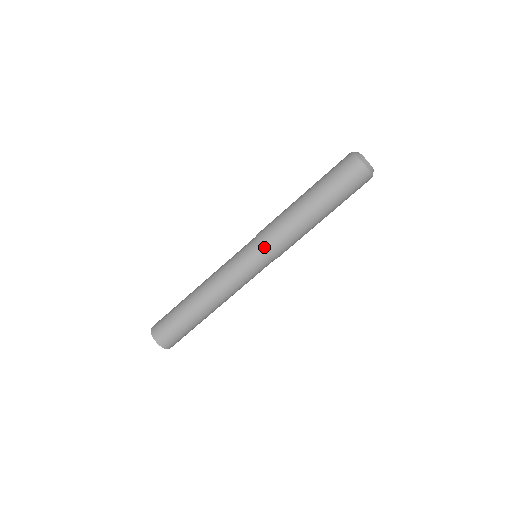
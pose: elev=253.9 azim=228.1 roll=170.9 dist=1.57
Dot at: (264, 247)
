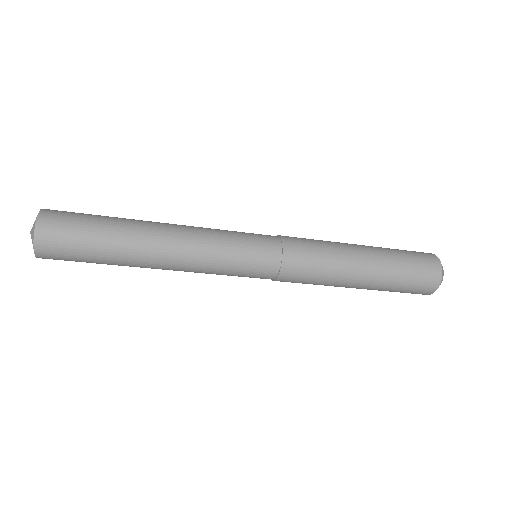
Dot at: (283, 261)
